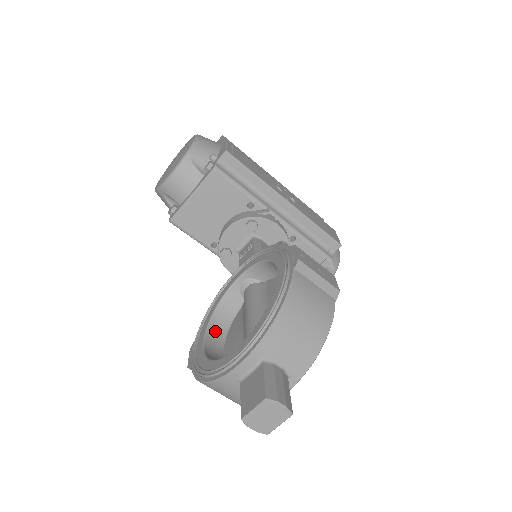
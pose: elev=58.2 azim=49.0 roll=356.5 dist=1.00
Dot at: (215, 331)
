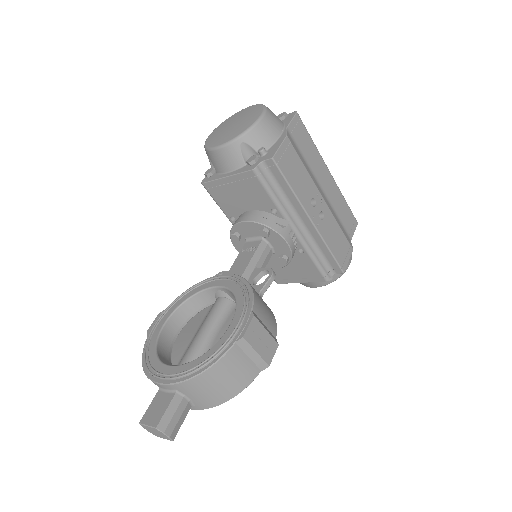
Dot at: (181, 314)
